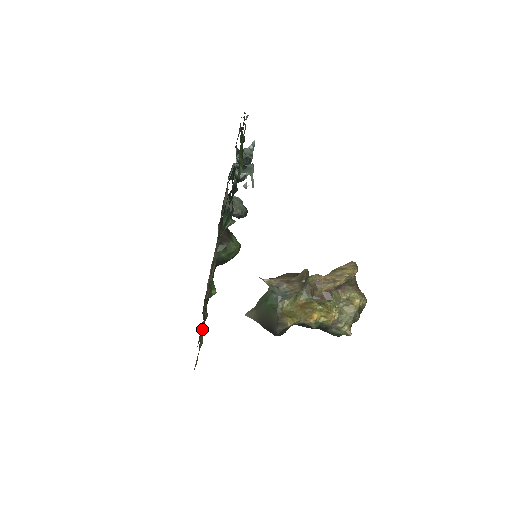
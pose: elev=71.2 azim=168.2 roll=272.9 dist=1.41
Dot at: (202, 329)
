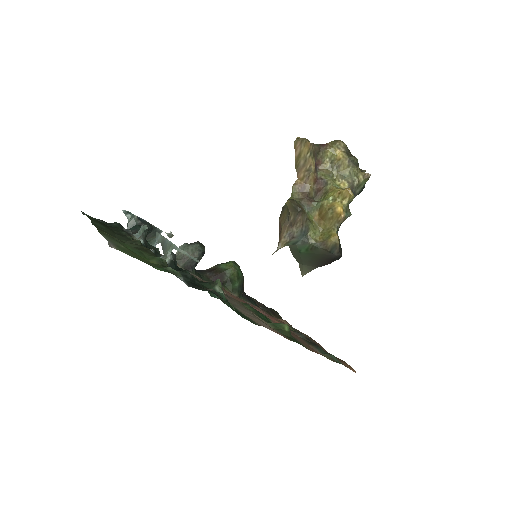
Dot at: (321, 354)
